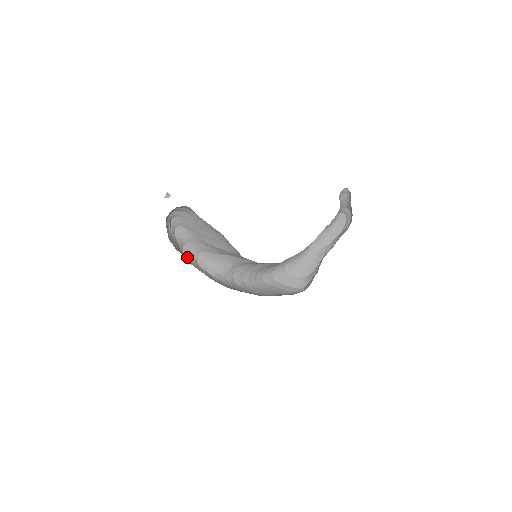
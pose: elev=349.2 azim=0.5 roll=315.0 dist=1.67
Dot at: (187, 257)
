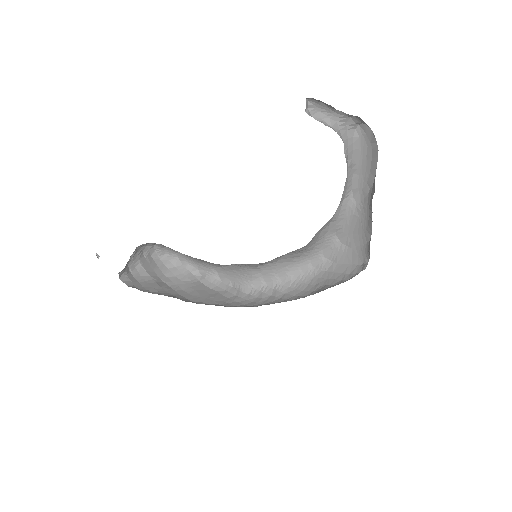
Dot at: (206, 279)
